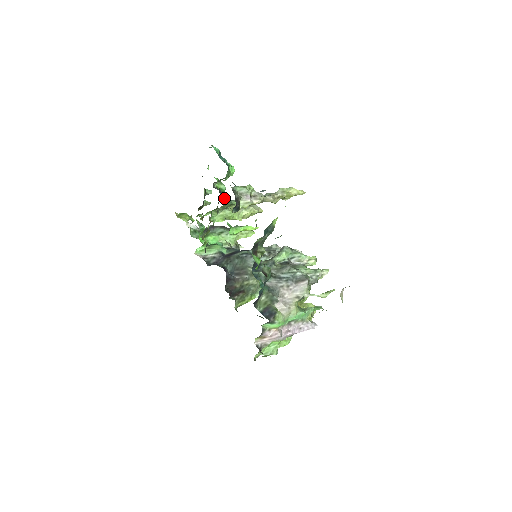
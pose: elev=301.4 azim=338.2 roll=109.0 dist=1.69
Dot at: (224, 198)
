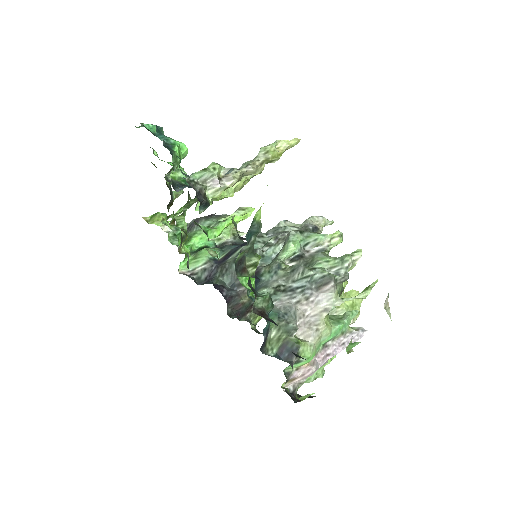
Dot at: occluded
